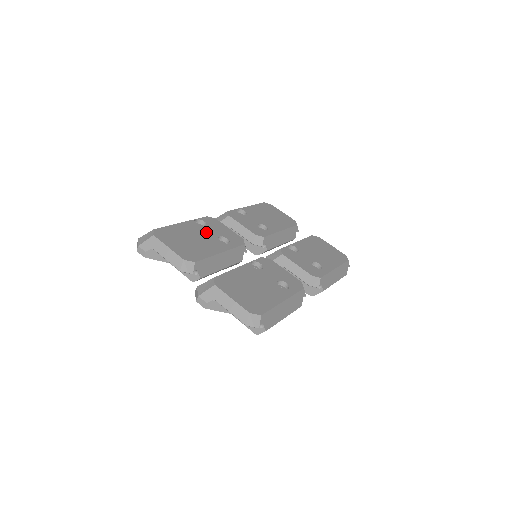
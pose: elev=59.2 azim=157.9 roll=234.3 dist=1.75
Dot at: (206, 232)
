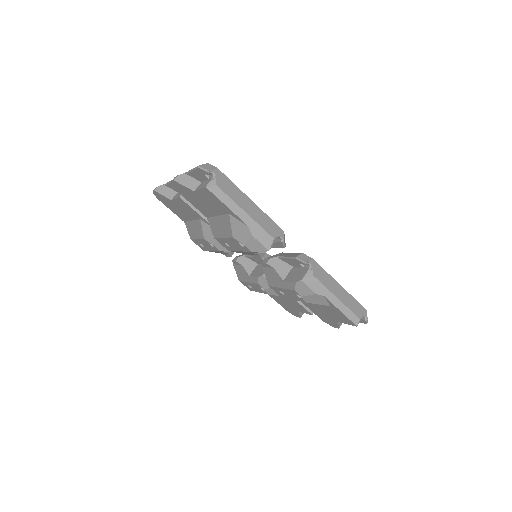
Dot at: occluded
